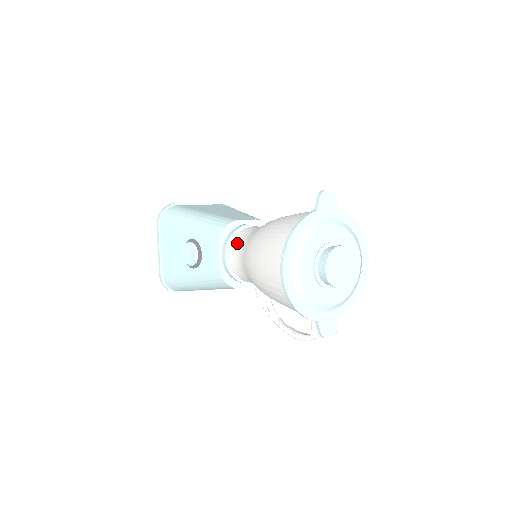
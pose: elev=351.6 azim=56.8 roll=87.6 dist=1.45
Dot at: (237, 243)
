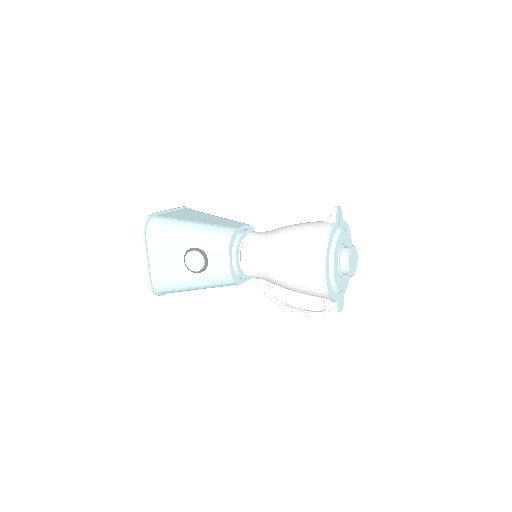
Dot at: (249, 249)
